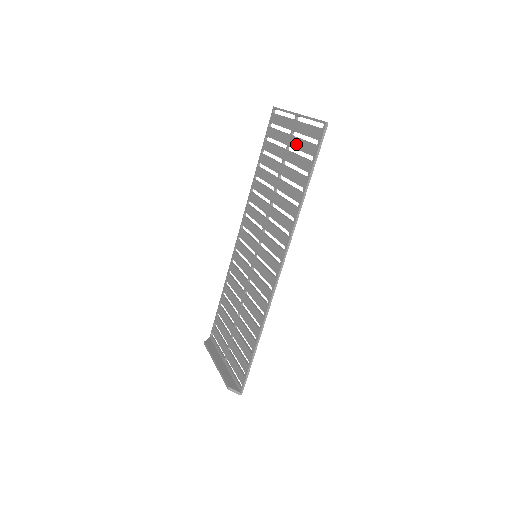
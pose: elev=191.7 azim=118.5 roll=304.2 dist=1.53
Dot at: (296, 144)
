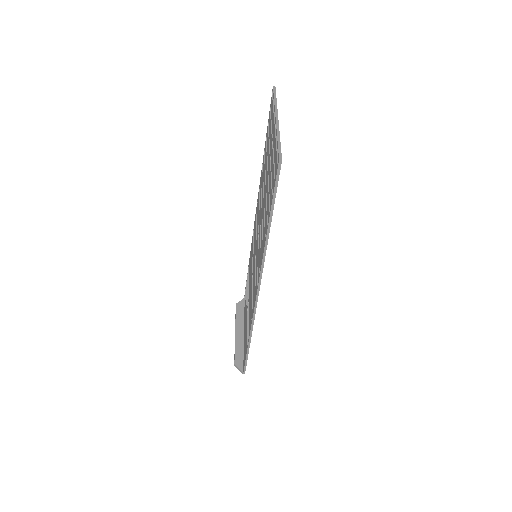
Dot at: (271, 160)
